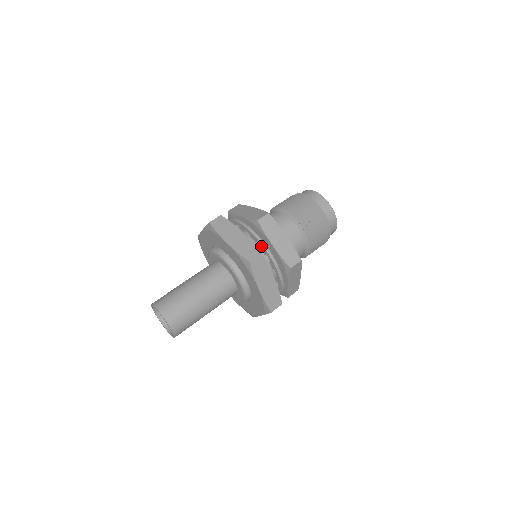
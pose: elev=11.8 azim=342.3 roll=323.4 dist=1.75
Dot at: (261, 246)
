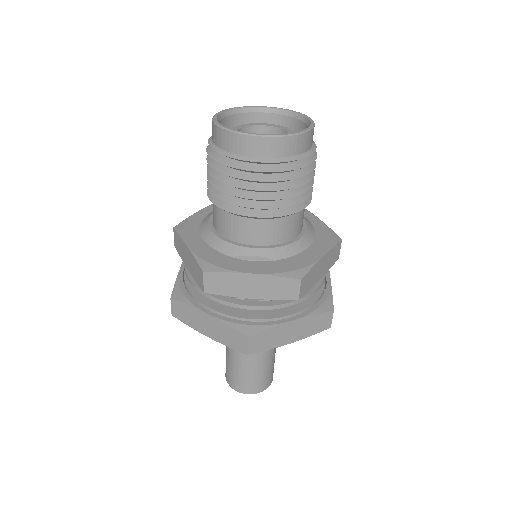
Dot at: (241, 305)
